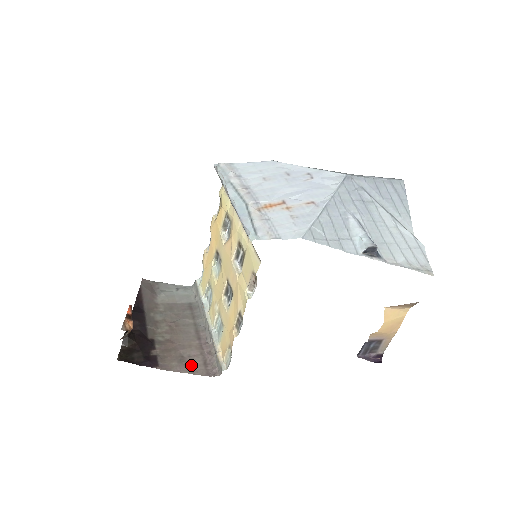
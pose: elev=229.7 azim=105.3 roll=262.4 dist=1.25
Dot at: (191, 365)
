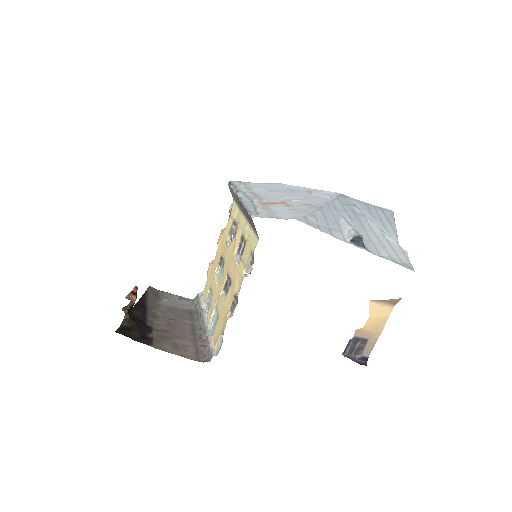
Dot at: (183, 351)
